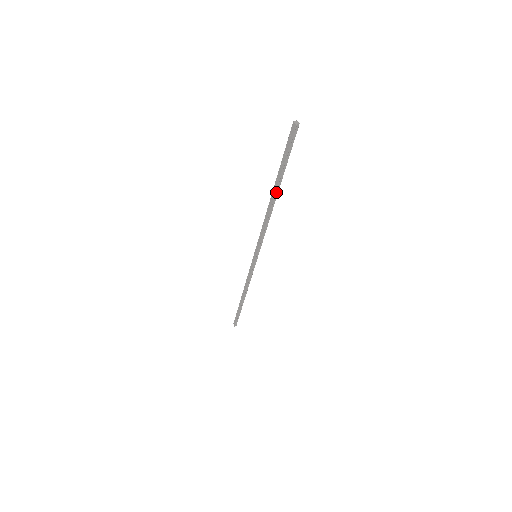
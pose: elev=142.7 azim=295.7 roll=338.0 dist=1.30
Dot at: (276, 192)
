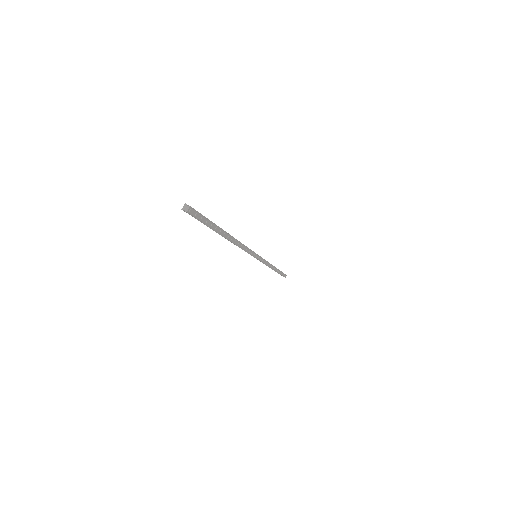
Dot at: (224, 235)
